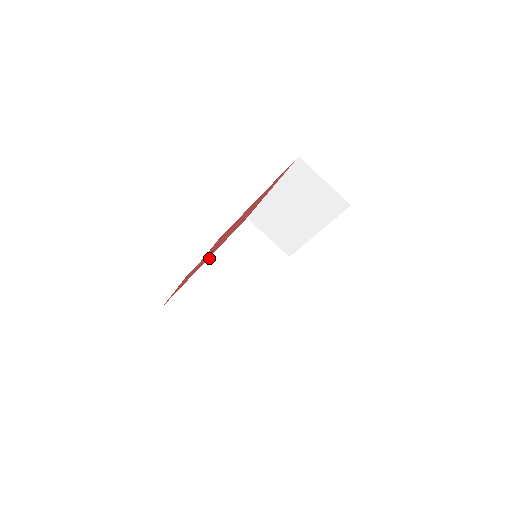
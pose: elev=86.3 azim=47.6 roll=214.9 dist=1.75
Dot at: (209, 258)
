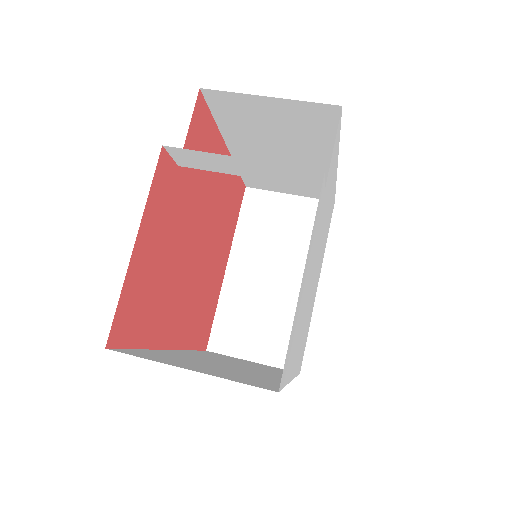
Dot at: (171, 350)
